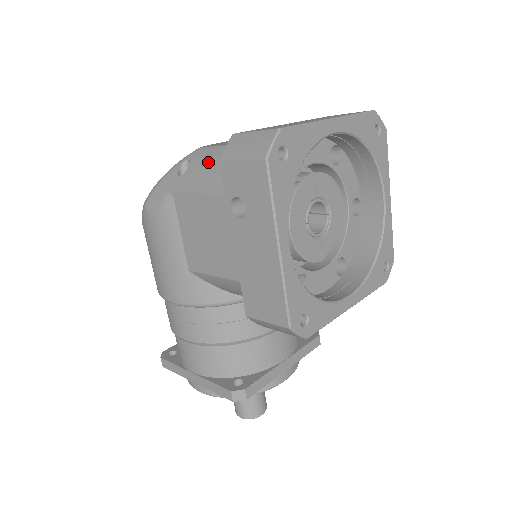
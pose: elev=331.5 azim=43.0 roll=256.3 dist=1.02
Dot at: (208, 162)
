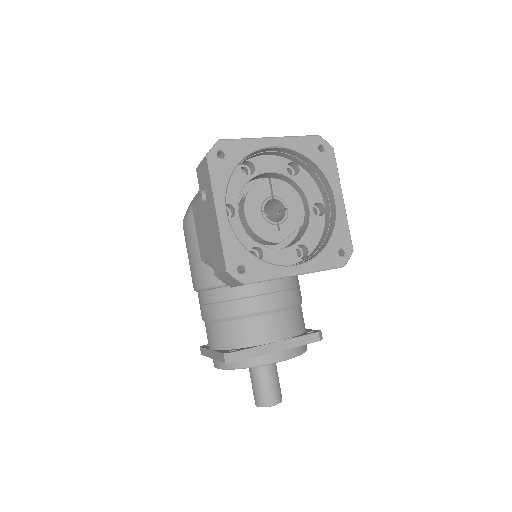
Dot at: occluded
